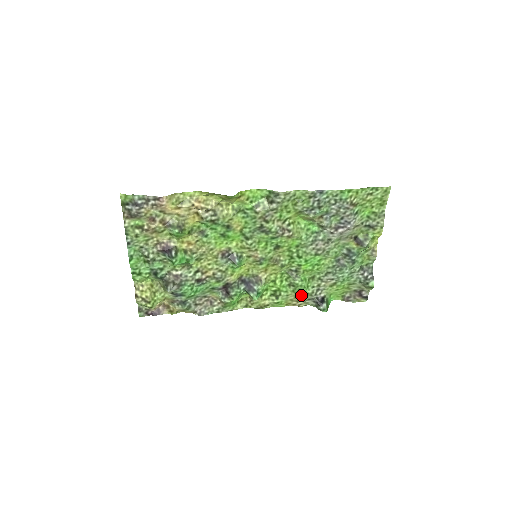
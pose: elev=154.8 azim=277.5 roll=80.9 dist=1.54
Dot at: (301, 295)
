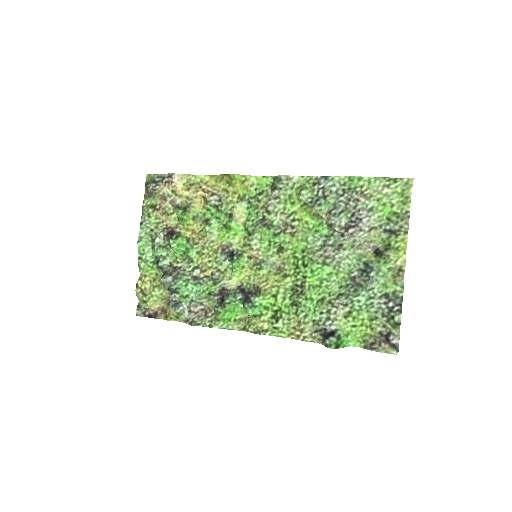
Dot at: (306, 322)
